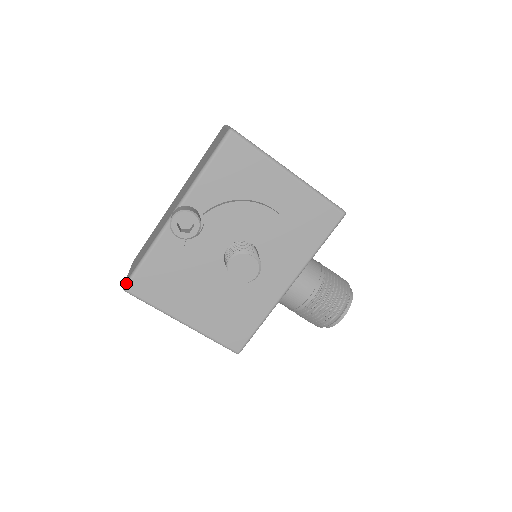
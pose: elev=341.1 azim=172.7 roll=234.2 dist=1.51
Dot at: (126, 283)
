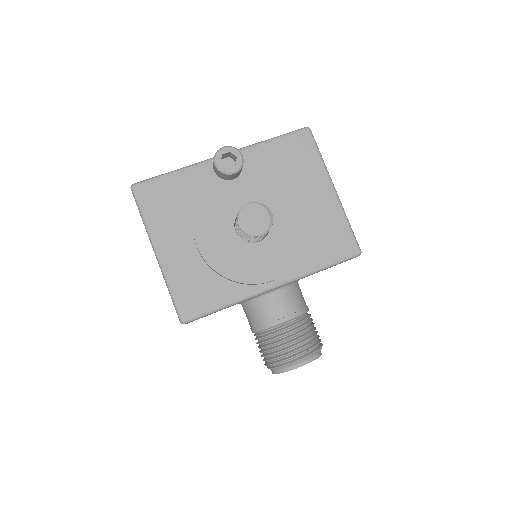
Dot at: (138, 182)
